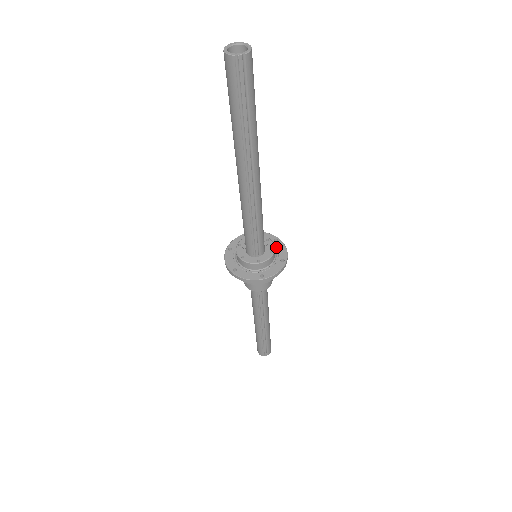
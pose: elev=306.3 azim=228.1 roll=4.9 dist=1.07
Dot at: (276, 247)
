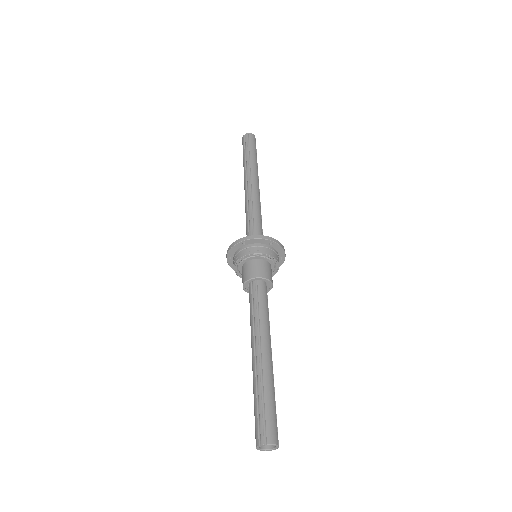
Dot at: (276, 250)
